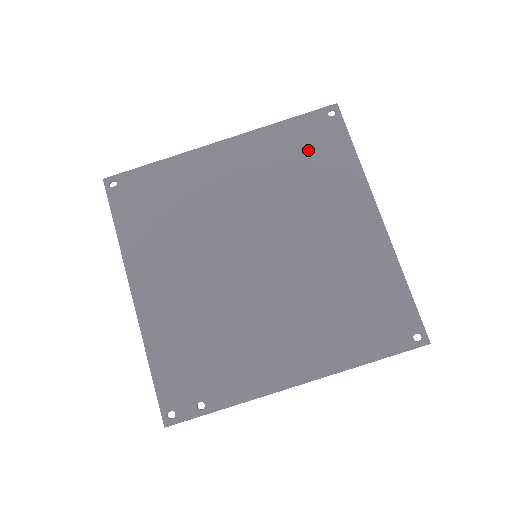
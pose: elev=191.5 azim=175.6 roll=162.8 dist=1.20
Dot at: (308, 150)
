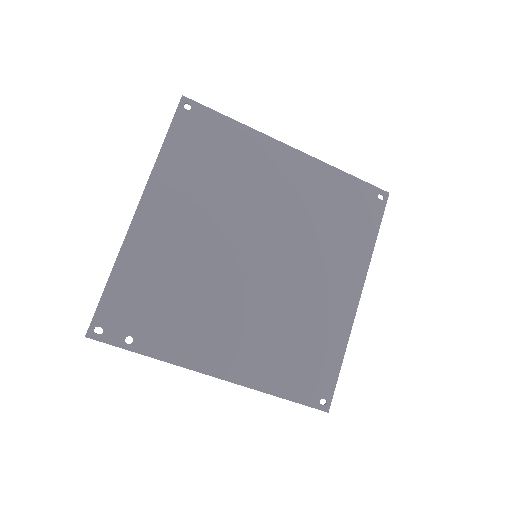
Dot at: (348, 209)
